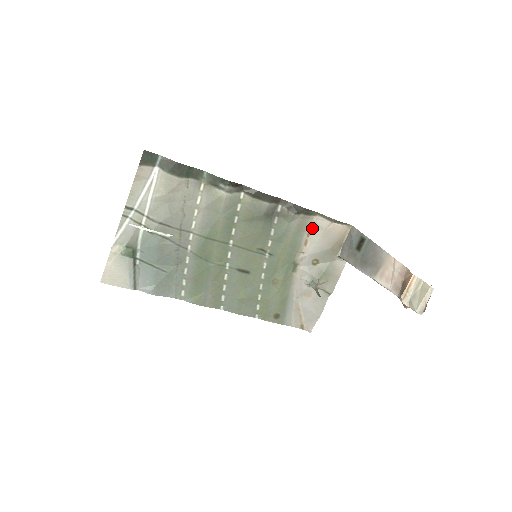
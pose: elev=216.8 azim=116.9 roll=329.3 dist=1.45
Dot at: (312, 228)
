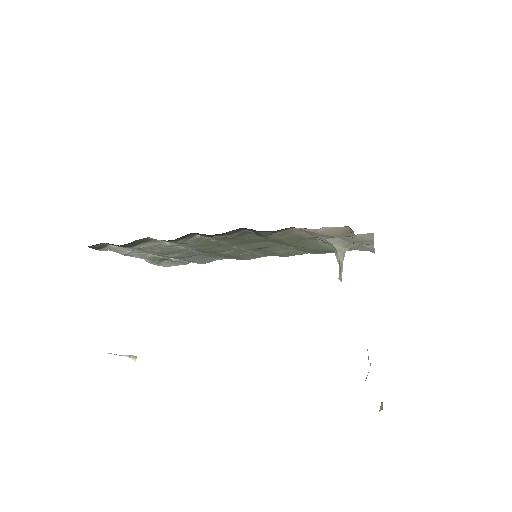
Dot at: (301, 229)
